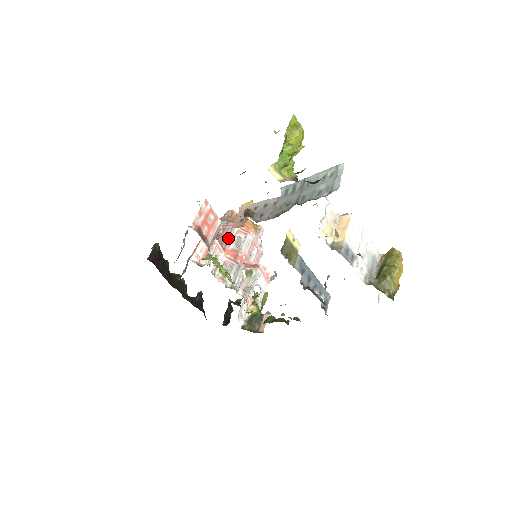
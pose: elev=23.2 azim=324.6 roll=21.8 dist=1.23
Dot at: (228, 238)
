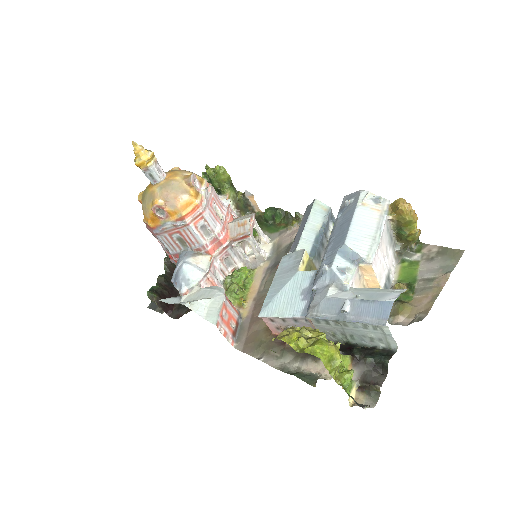
Dot at: (197, 240)
